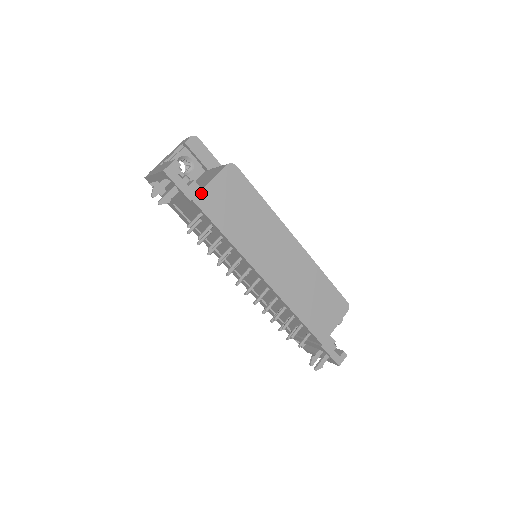
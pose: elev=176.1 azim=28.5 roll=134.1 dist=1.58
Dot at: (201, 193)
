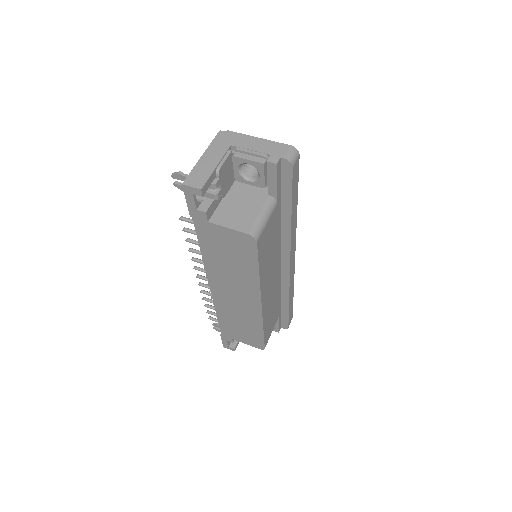
Dot at: (205, 222)
